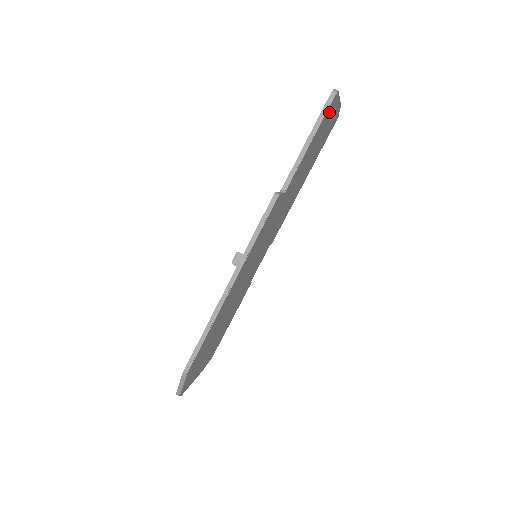
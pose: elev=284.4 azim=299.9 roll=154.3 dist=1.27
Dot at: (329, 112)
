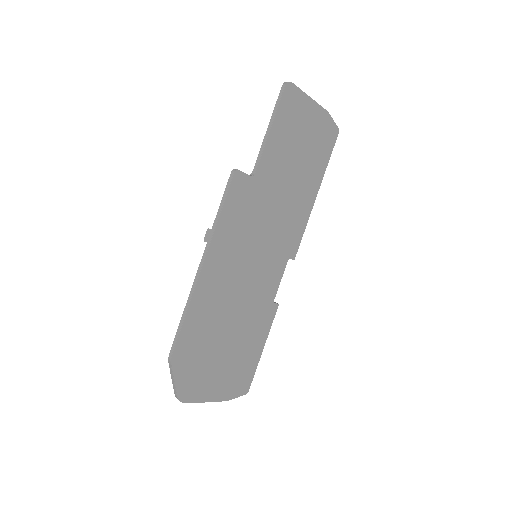
Dot at: (292, 105)
